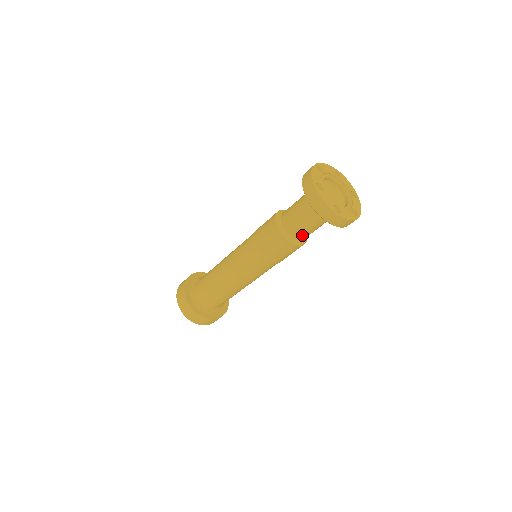
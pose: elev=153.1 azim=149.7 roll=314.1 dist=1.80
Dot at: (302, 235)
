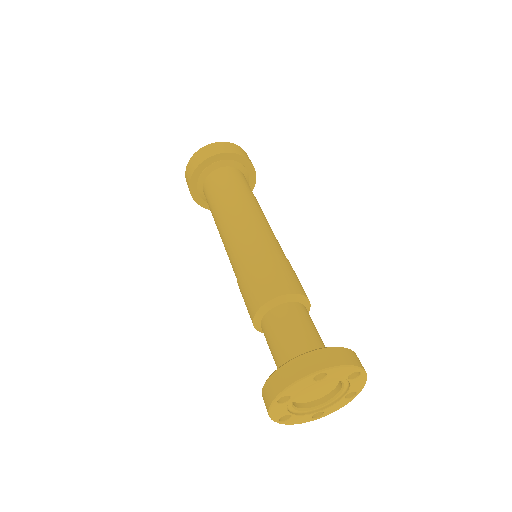
Dot at: occluded
